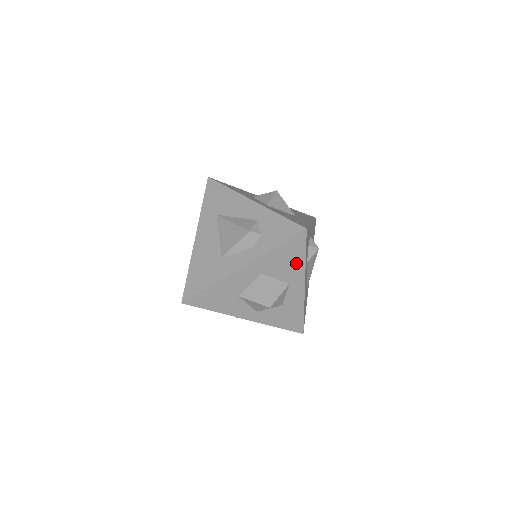
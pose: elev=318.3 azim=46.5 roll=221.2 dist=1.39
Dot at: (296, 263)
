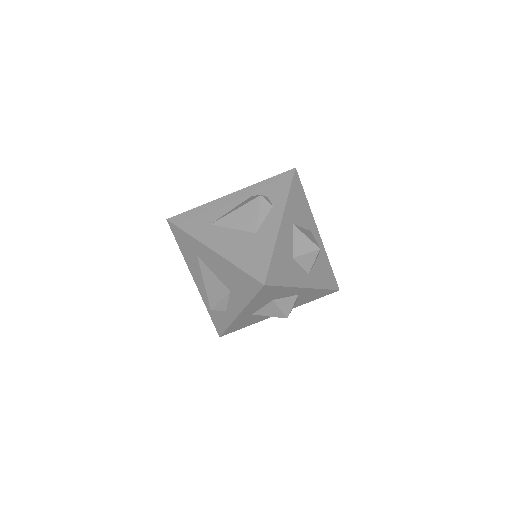
Dot at: (305, 206)
